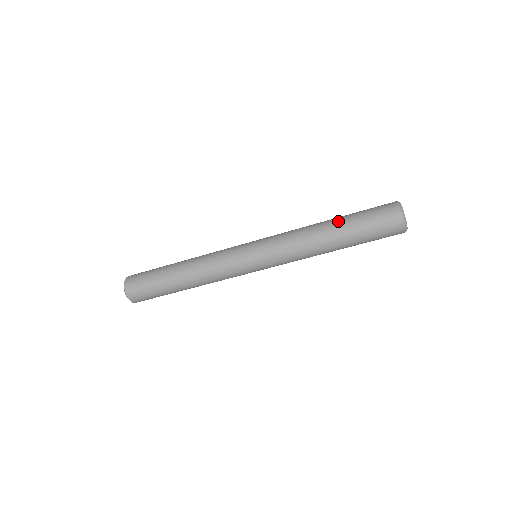
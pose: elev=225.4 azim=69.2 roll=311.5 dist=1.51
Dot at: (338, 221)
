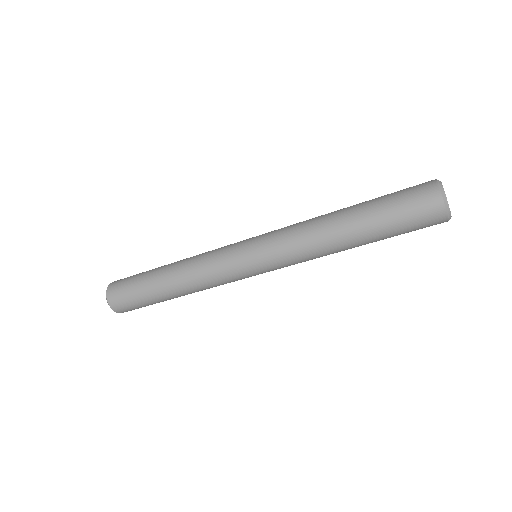
Dot at: (356, 211)
